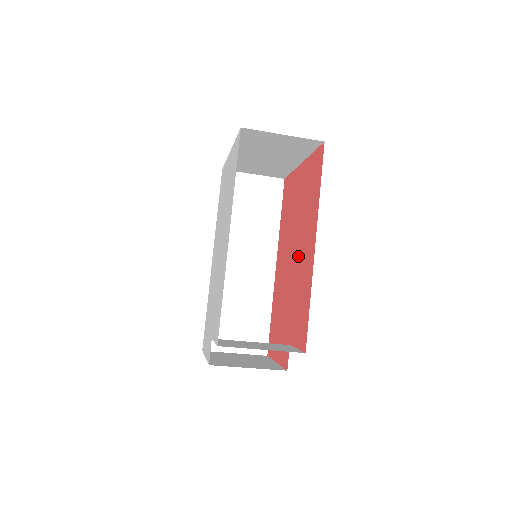
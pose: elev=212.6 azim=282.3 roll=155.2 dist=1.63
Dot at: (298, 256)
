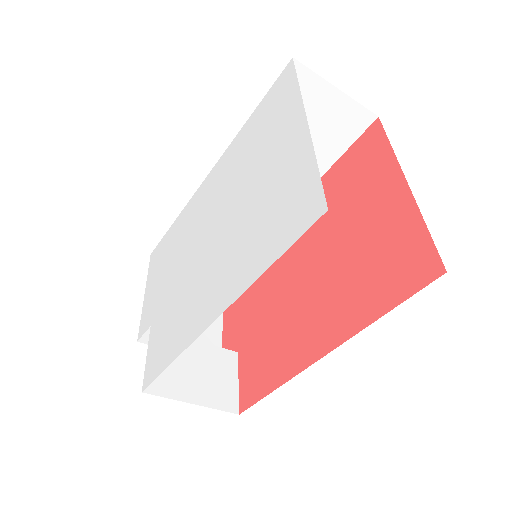
Dot at: (305, 298)
